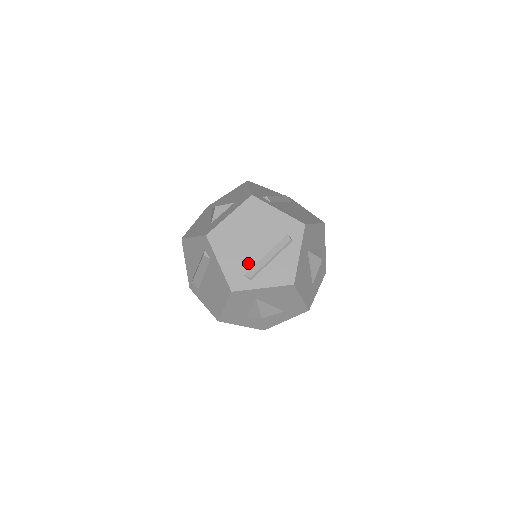
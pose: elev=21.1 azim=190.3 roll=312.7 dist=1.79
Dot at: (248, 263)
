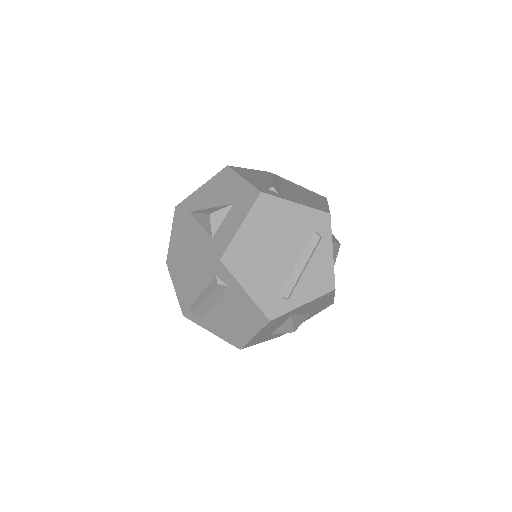
Dot at: (279, 280)
